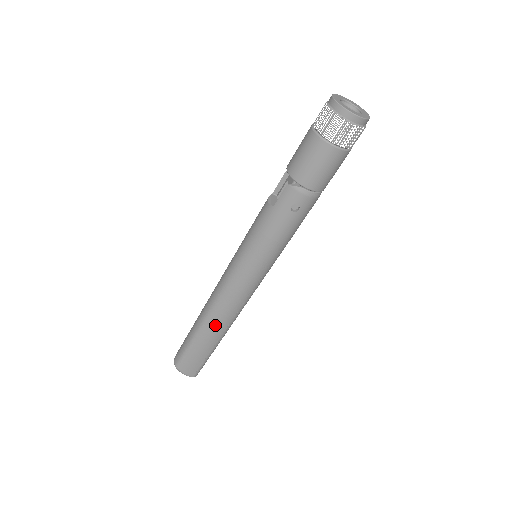
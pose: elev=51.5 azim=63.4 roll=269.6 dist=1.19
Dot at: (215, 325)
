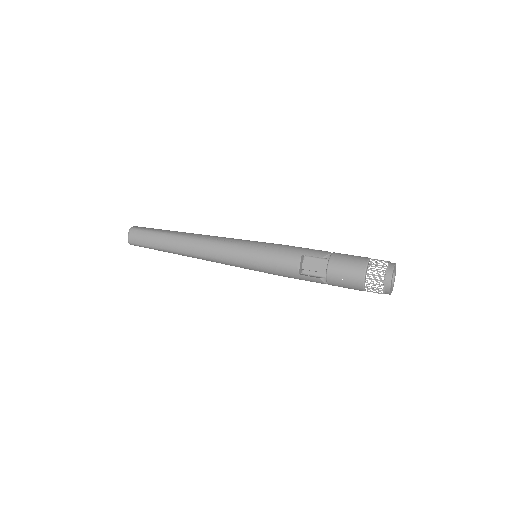
Dot at: occluded
